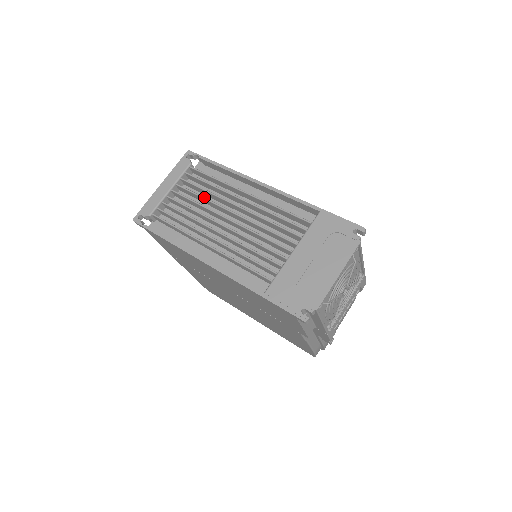
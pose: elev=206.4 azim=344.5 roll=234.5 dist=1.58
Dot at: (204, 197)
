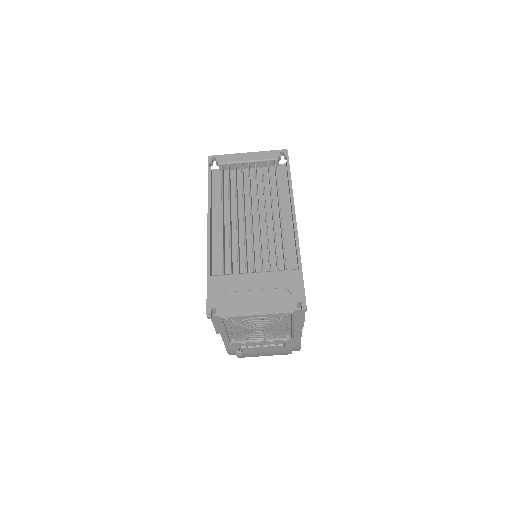
Dot at: (257, 187)
